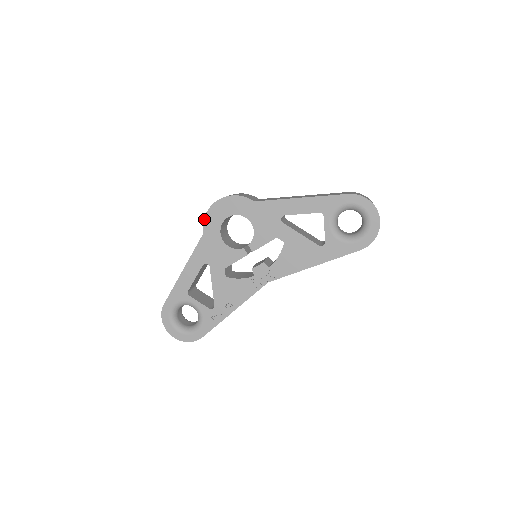
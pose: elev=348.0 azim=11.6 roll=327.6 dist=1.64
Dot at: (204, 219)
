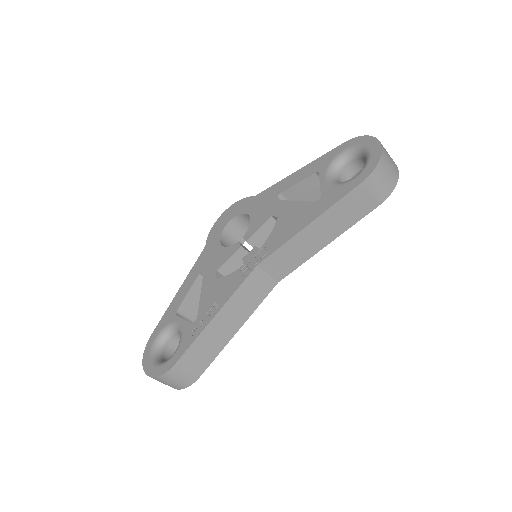
Dot at: (209, 233)
